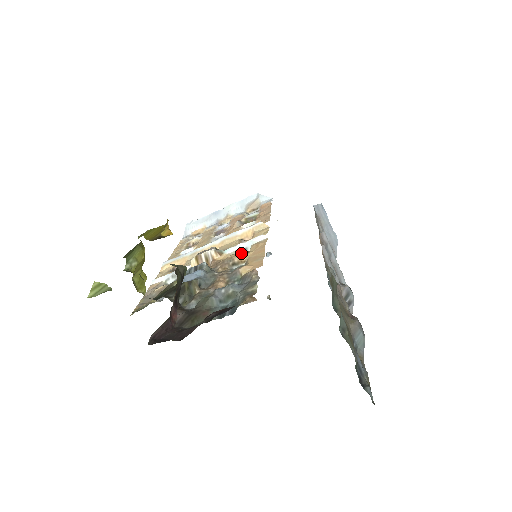
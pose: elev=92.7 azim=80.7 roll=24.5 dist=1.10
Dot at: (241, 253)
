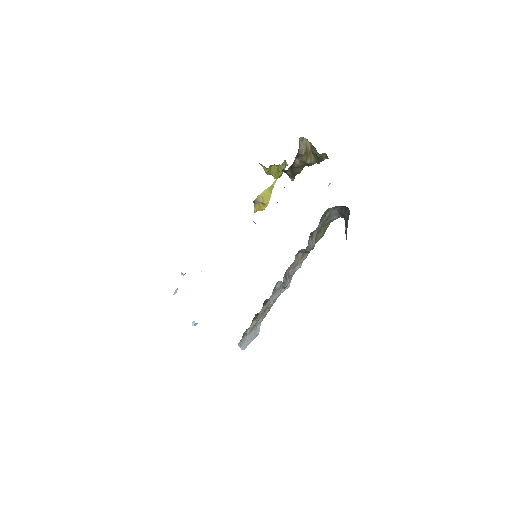
Dot at: occluded
